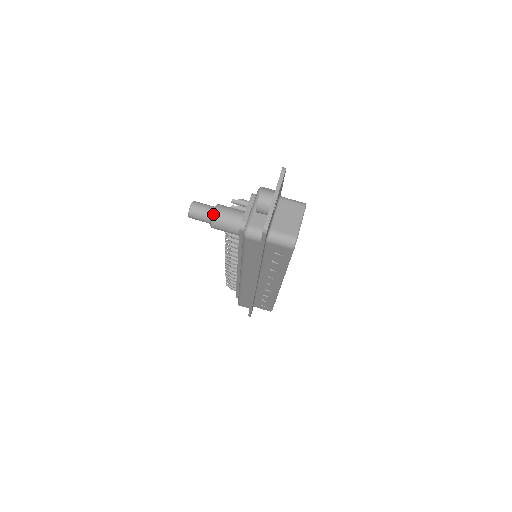
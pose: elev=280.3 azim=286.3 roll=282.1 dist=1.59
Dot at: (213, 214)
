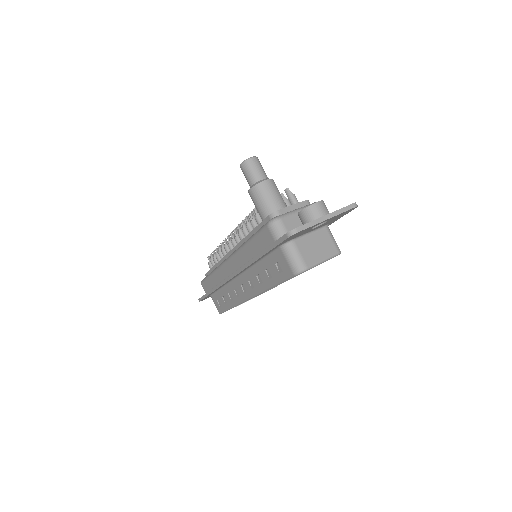
Dot at: (261, 182)
